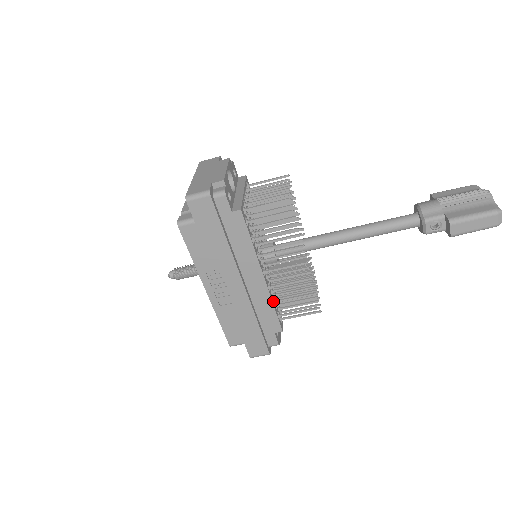
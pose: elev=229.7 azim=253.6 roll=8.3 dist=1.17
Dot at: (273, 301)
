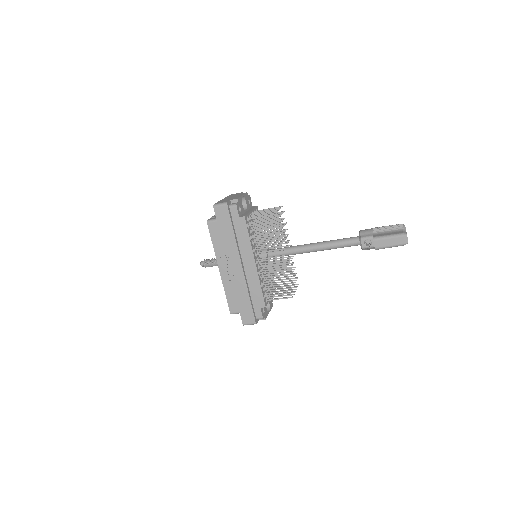
Dot at: (261, 284)
